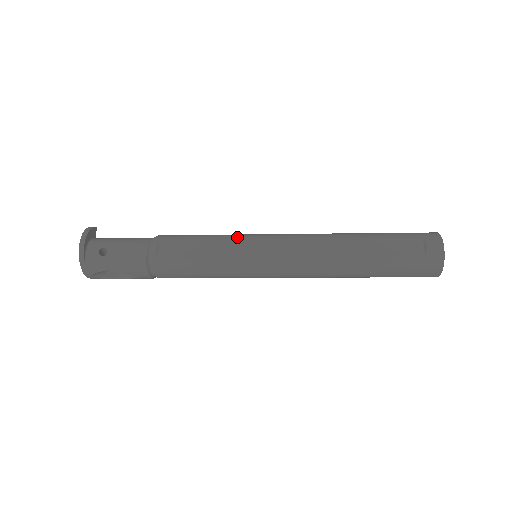
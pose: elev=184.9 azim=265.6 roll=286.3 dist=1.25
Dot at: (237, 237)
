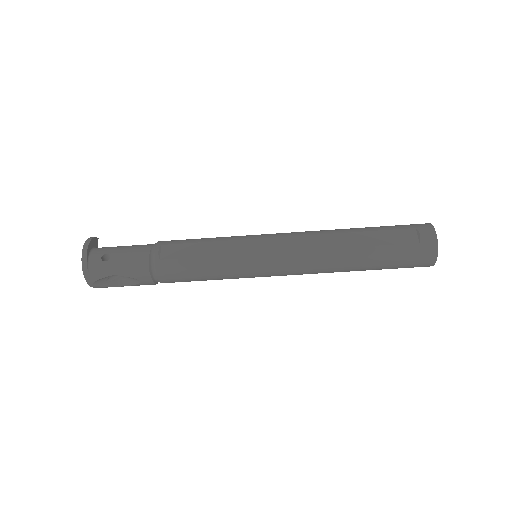
Dot at: (237, 237)
